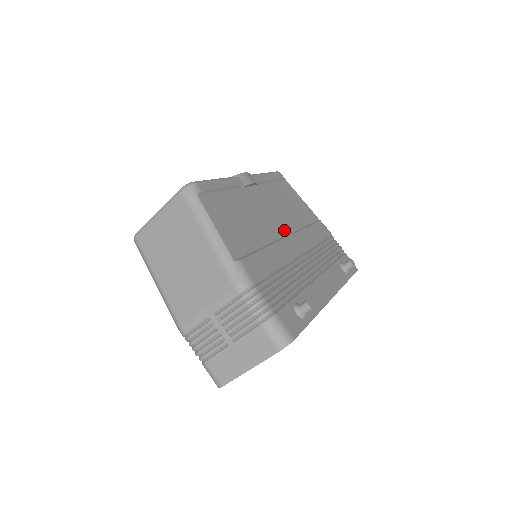
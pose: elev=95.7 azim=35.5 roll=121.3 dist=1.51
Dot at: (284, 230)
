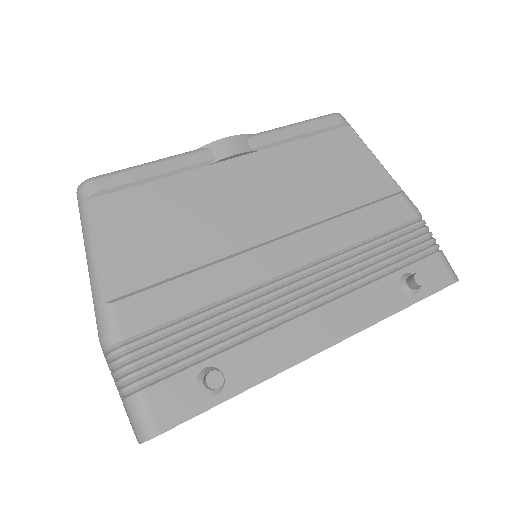
Dot at: (276, 228)
